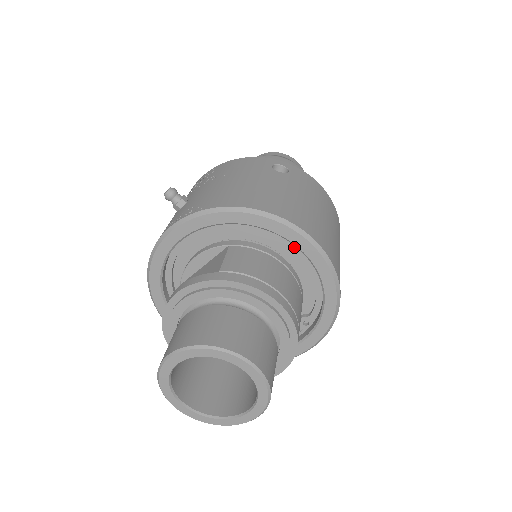
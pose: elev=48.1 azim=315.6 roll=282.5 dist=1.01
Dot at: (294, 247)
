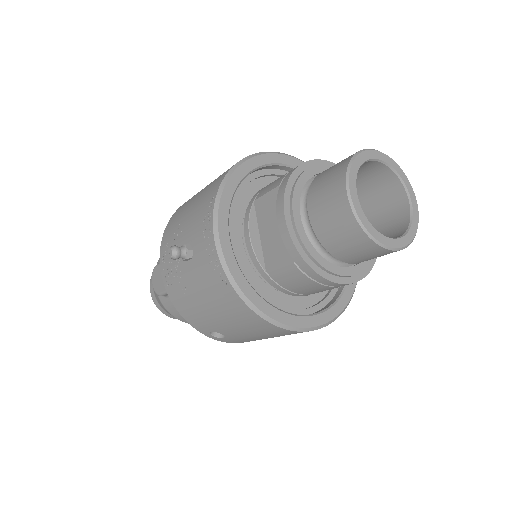
Dot at: (274, 174)
